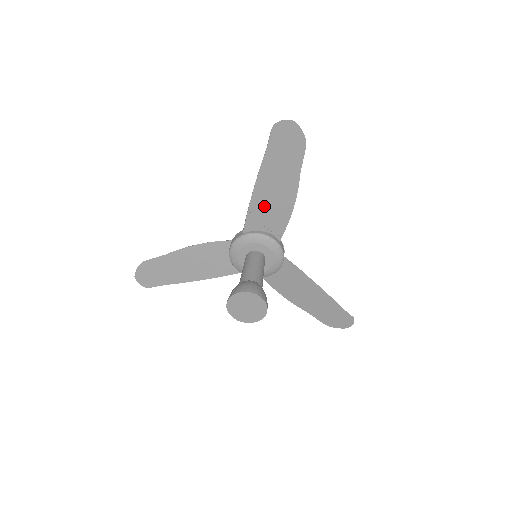
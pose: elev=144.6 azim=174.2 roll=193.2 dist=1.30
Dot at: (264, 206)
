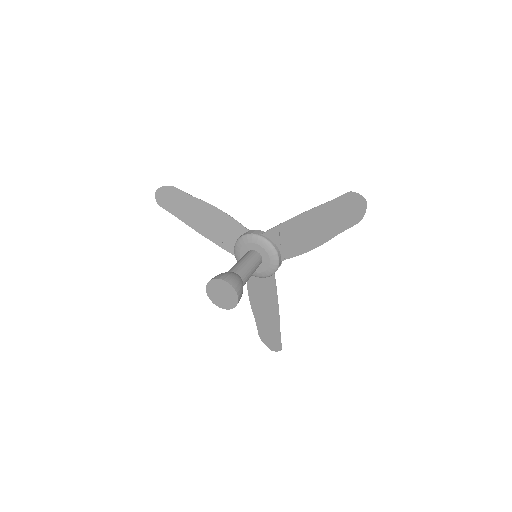
Dot at: (293, 232)
